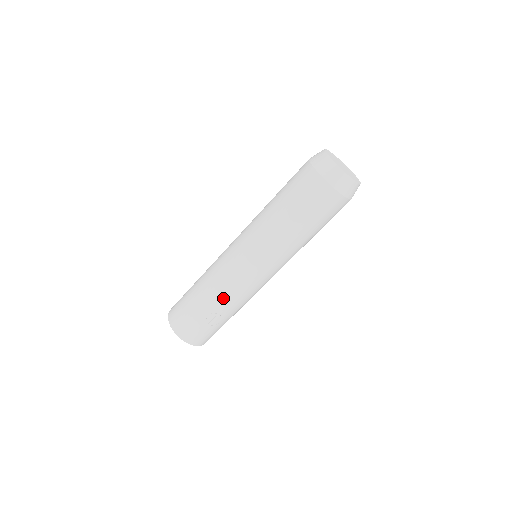
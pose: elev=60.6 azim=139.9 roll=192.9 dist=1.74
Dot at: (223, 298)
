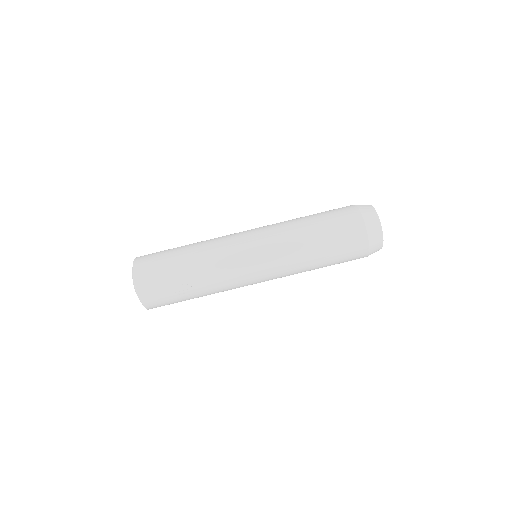
Dot at: (210, 276)
